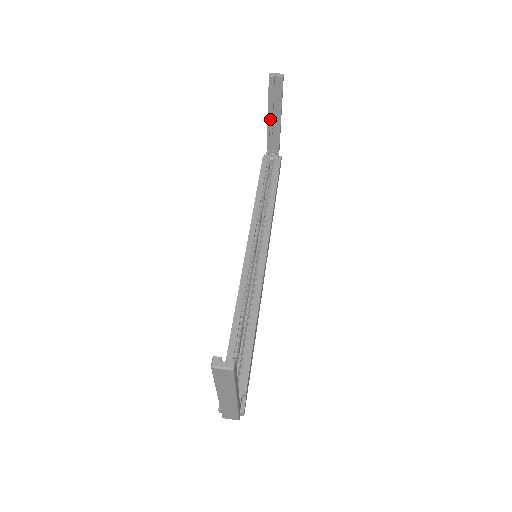
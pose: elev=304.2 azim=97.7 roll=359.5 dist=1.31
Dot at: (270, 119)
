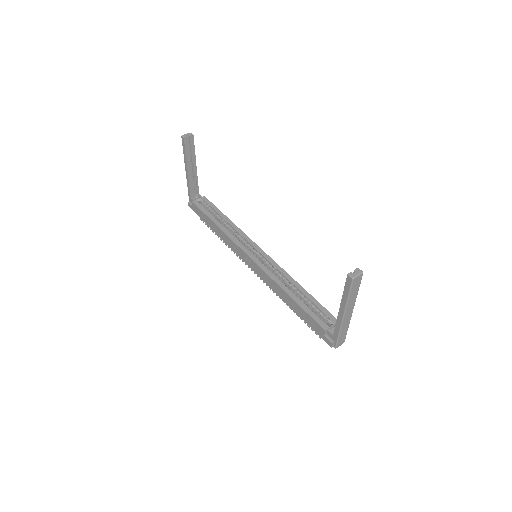
Dot at: (189, 170)
